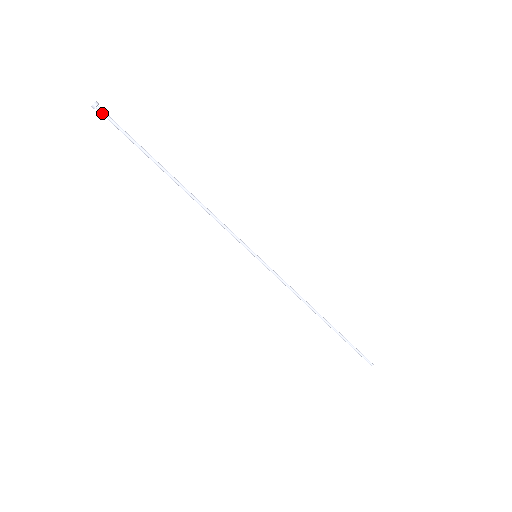
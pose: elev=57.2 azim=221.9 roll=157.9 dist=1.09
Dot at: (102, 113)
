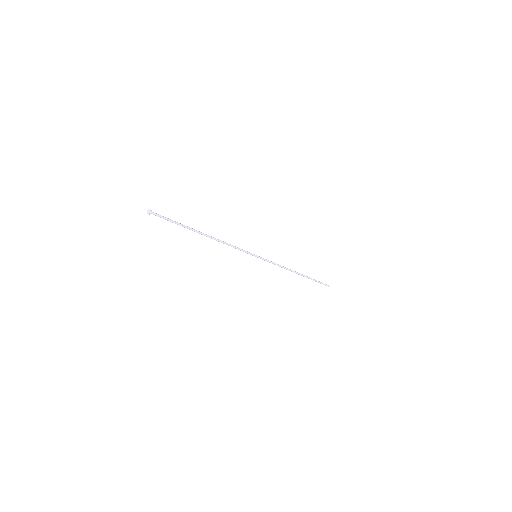
Dot at: (155, 215)
